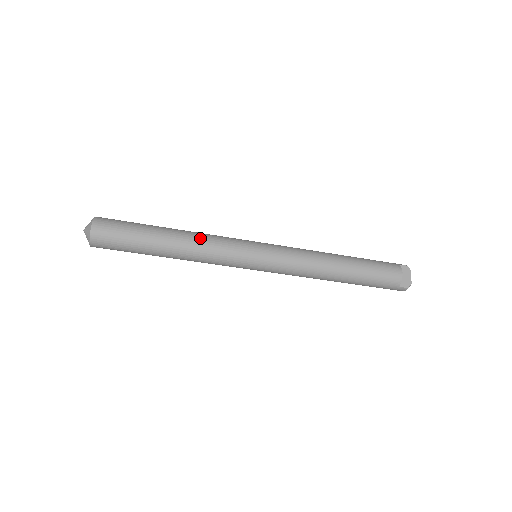
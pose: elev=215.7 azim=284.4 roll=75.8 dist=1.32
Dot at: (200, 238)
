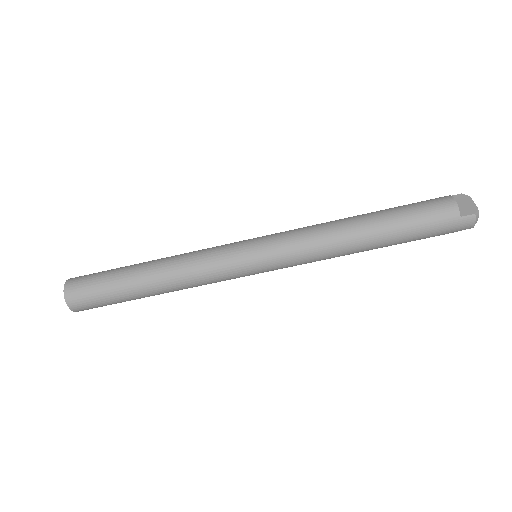
Dot at: (180, 255)
